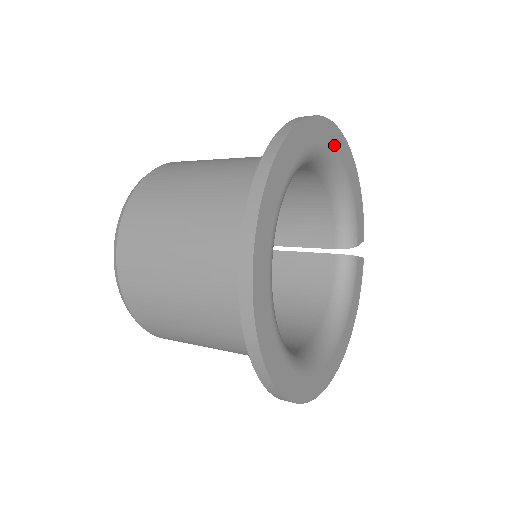
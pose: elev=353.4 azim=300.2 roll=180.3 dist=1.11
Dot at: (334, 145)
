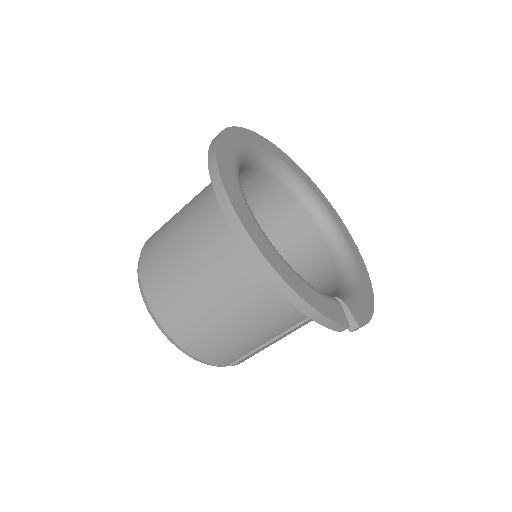
Dot at: (354, 252)
